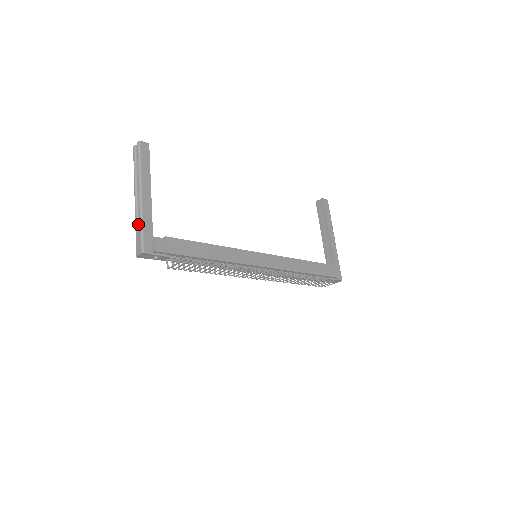
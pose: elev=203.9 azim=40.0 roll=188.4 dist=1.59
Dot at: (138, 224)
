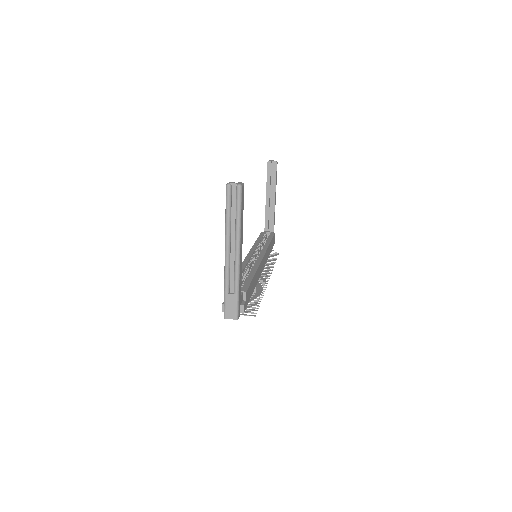
Dot at: (229, 285)
